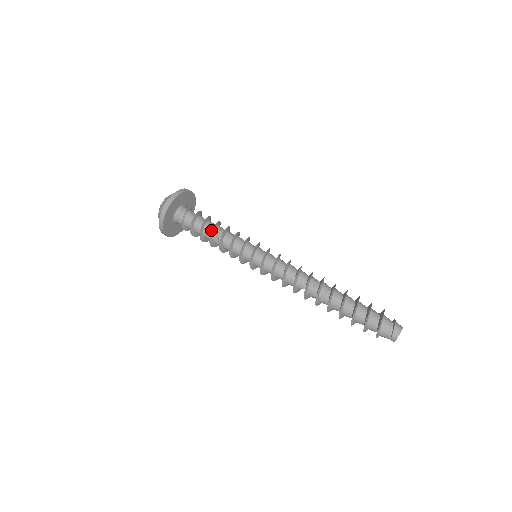
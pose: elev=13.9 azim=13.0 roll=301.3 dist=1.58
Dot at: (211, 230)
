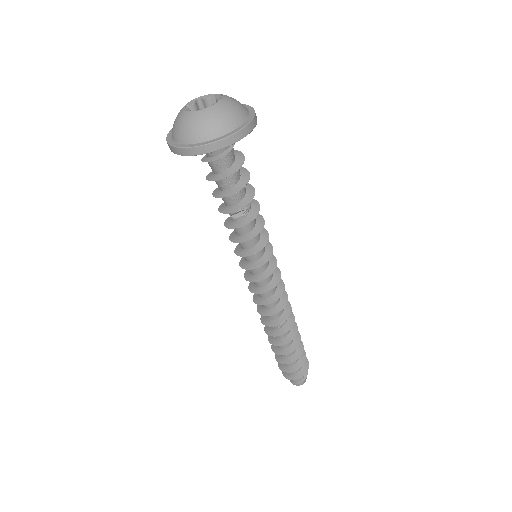
Dot at: (239, 200)
